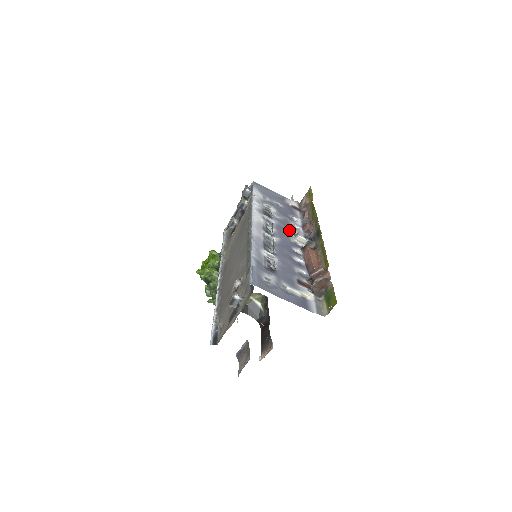
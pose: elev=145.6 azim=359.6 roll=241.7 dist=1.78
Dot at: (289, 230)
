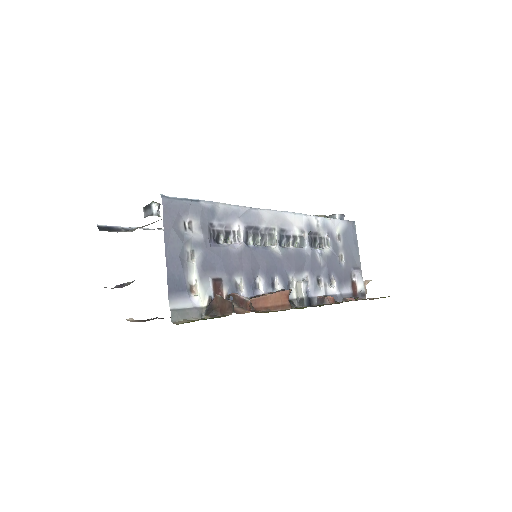
Dot at: (307, 272)
